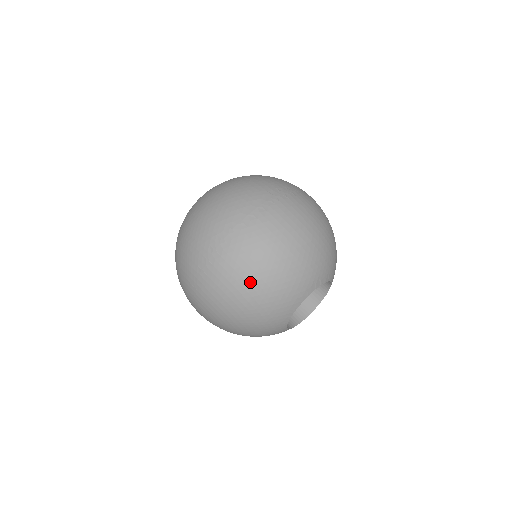
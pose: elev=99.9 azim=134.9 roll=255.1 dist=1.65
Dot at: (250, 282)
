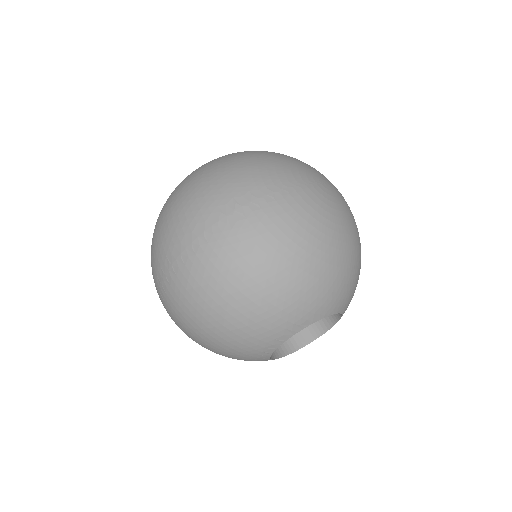
Dot at: (198, 329)
